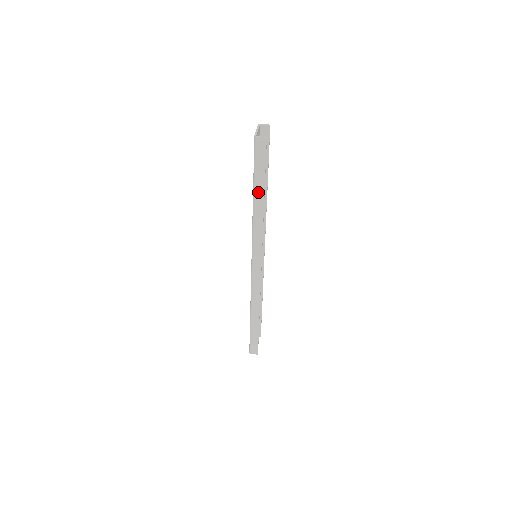
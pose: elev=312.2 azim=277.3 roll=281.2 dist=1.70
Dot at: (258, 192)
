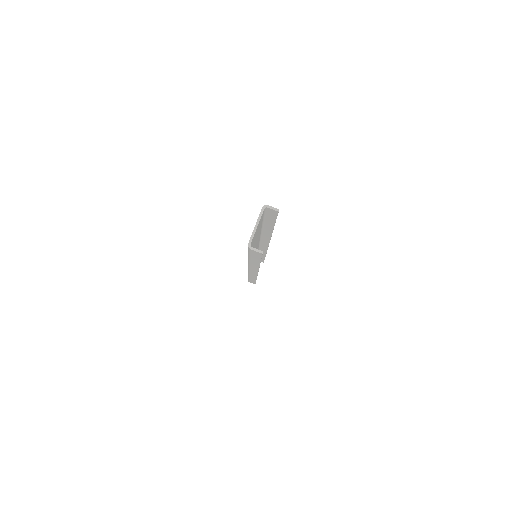
Dot at: (253, 260)
